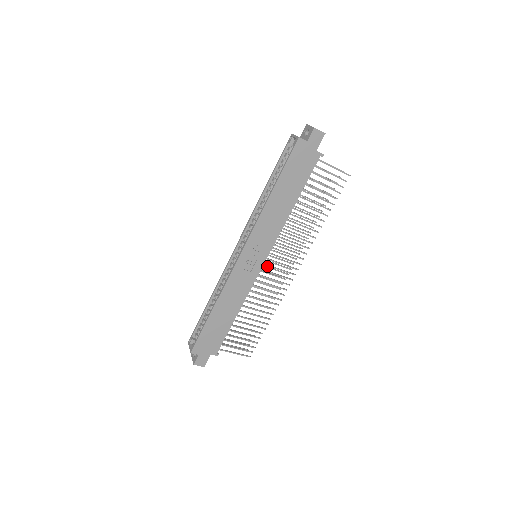
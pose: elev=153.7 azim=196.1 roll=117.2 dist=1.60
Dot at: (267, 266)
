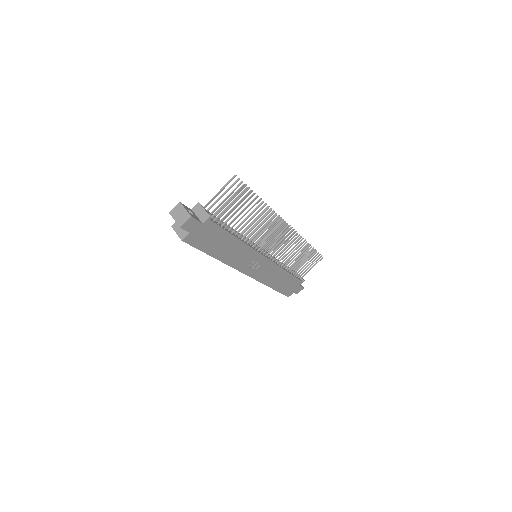
Dot at: (269, 241)
